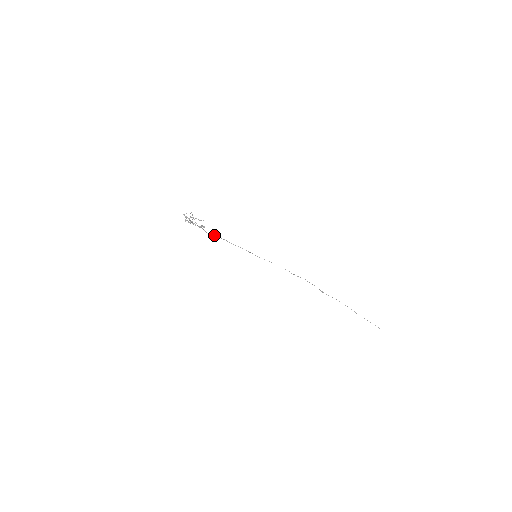
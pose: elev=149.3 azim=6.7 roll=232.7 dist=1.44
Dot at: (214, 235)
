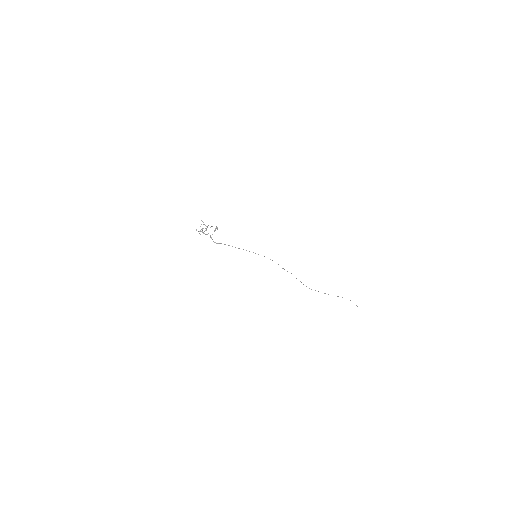
Dot at: occluded
